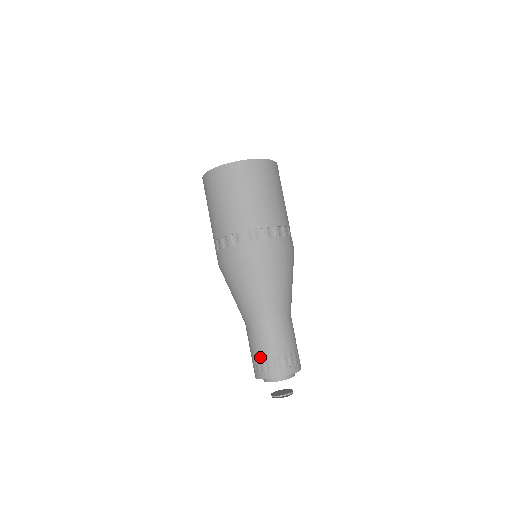
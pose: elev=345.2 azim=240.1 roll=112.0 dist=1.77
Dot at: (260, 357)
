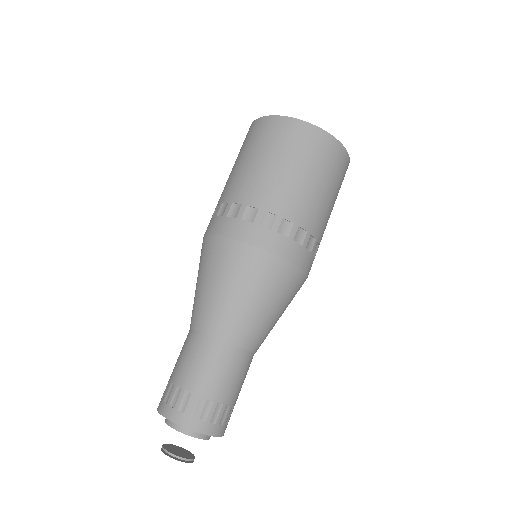
Dot at: (170, 377)
